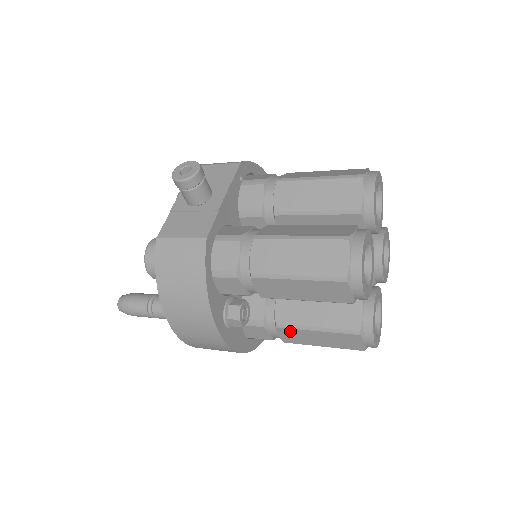
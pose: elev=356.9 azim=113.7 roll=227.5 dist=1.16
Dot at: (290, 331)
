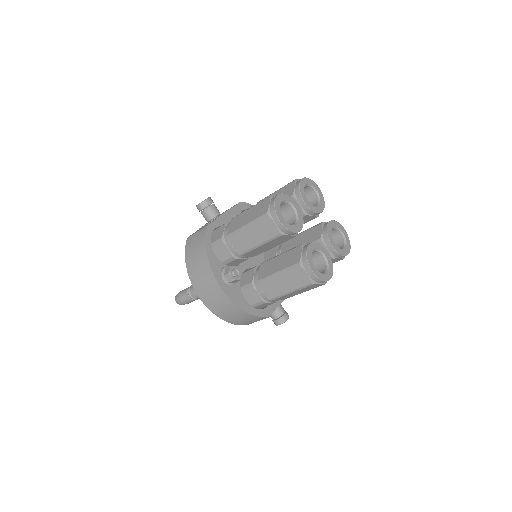
Dot at: (267, 283)
